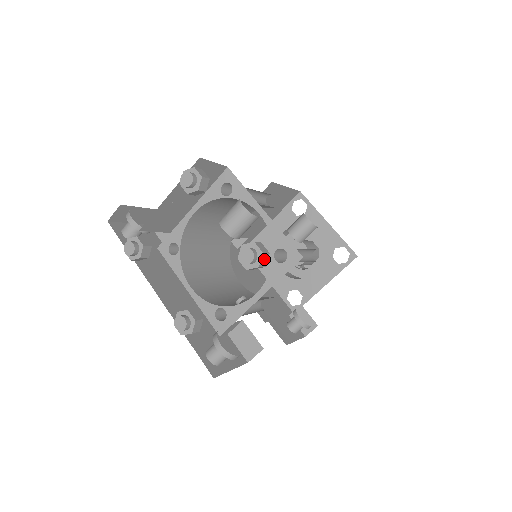
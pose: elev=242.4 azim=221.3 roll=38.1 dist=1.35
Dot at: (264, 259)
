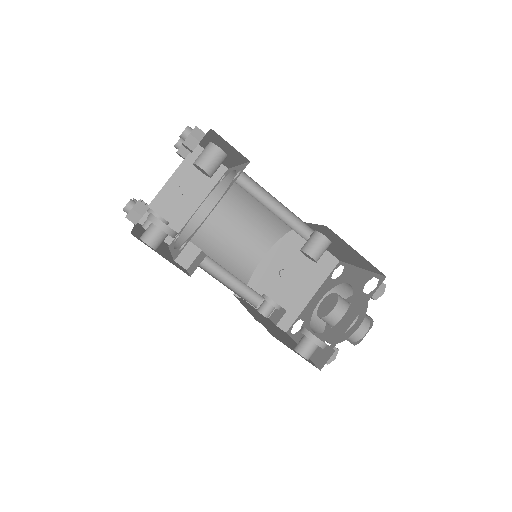
Dot at: (198, 133)
